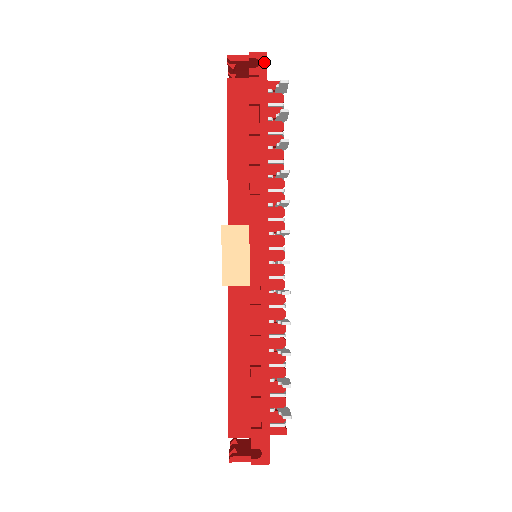
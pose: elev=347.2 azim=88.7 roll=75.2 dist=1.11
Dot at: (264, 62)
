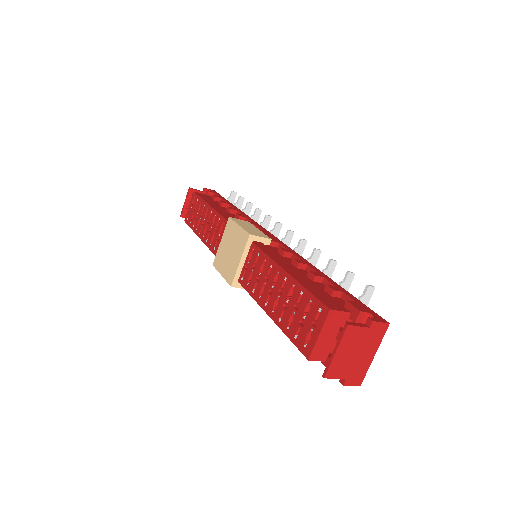
Dot at: (215, 192)
